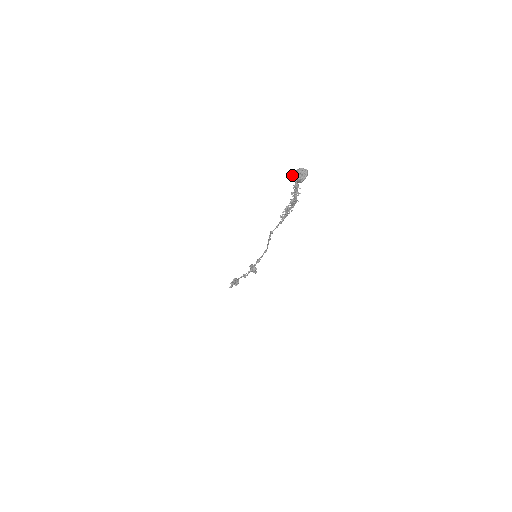
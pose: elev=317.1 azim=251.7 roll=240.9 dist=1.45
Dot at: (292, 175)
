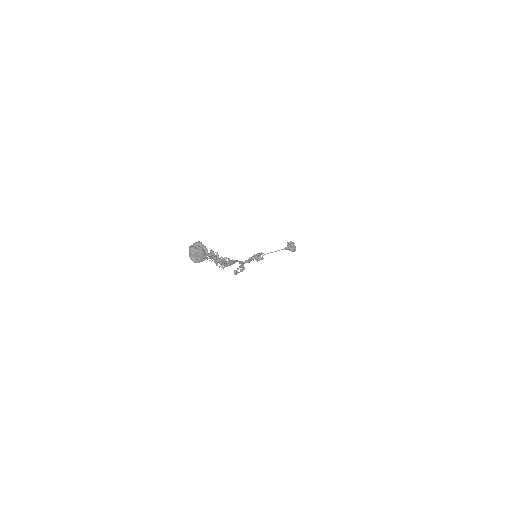
Dot at: (192, 245)
